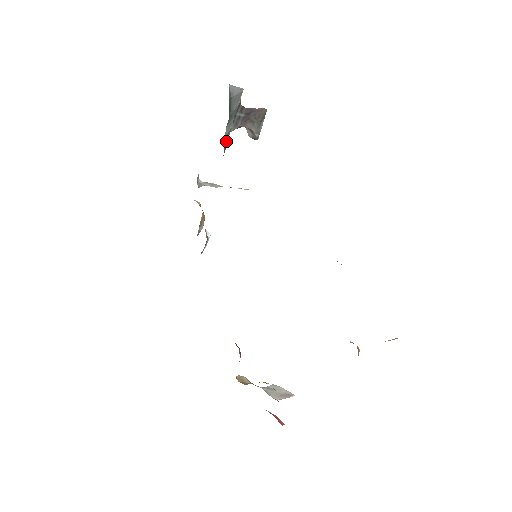
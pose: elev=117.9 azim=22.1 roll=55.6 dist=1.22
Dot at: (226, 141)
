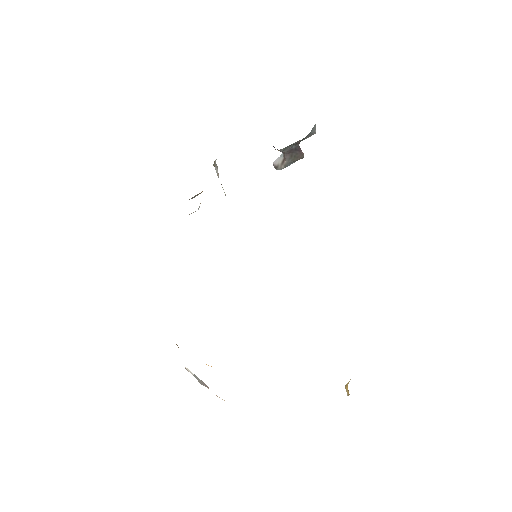
Dot at: occluded
